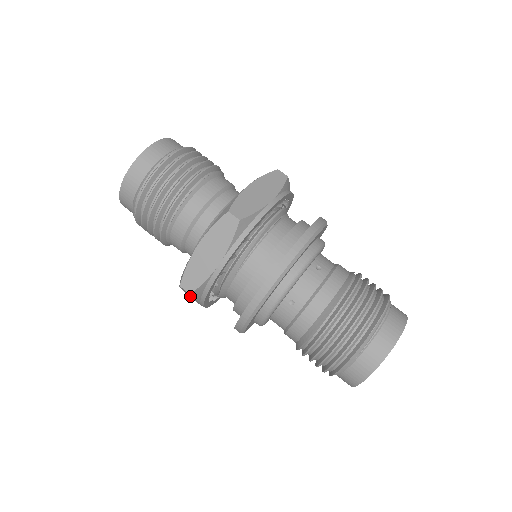
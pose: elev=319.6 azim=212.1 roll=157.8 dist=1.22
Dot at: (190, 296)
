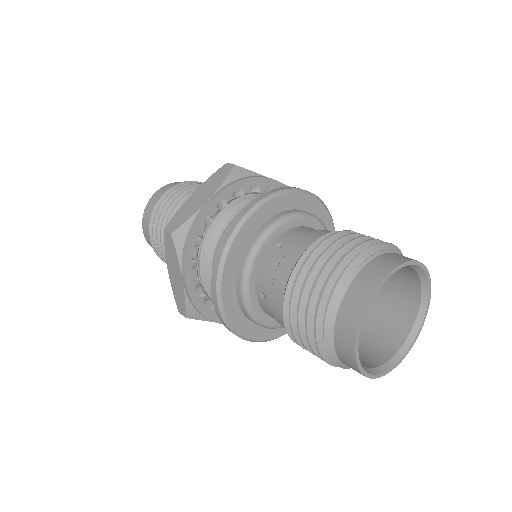
Dot at: (175, 288)
